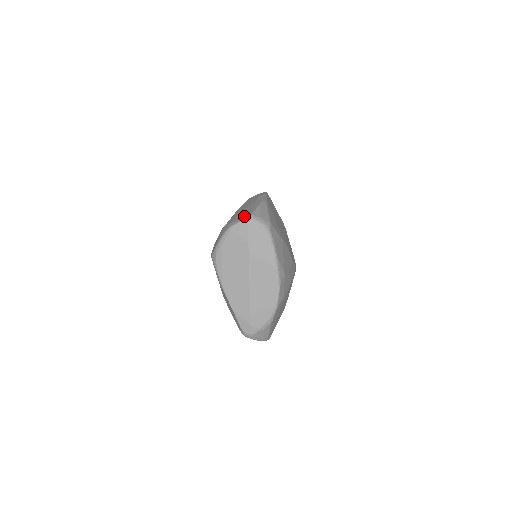
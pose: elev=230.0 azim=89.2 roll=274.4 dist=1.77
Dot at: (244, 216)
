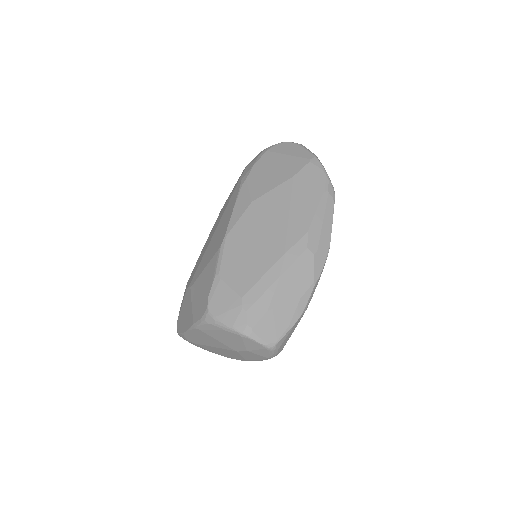
Dot at: (269, 337)
